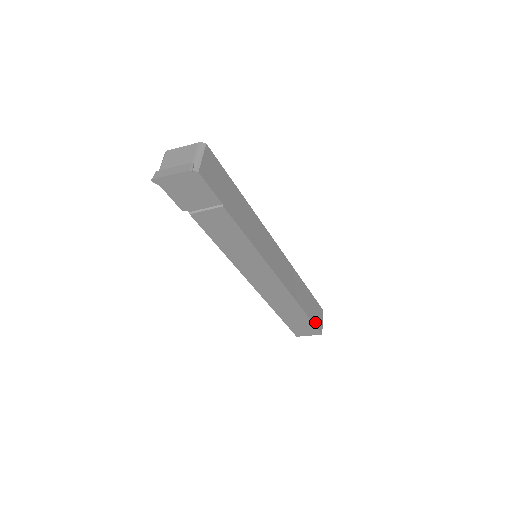
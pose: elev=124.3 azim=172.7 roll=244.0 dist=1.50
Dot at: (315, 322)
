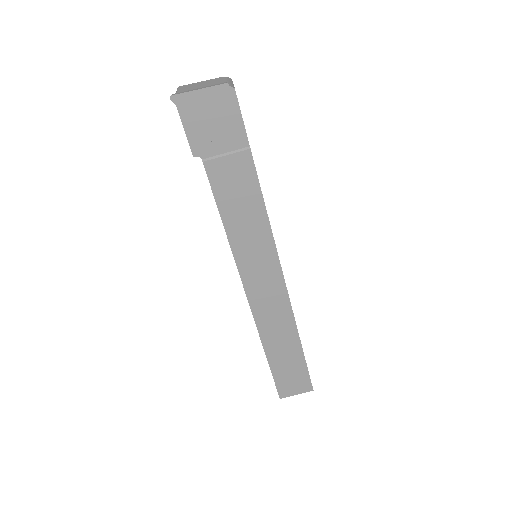
Dot at: occluded
